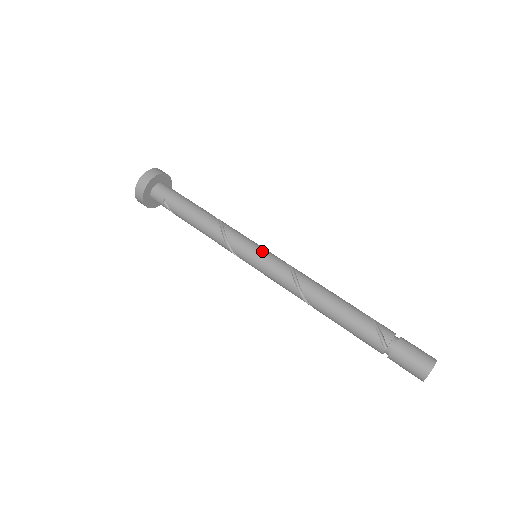
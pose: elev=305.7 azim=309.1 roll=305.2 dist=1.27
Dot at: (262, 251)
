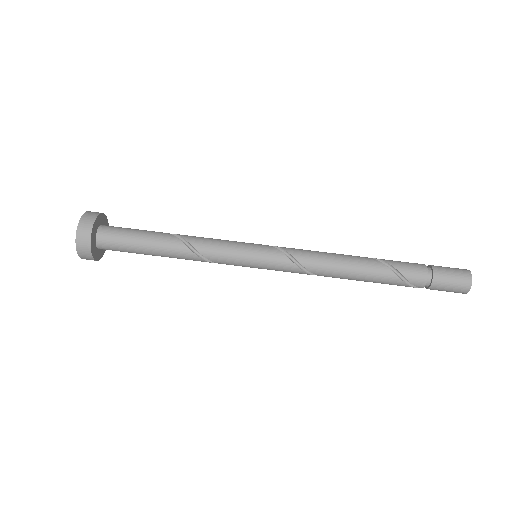
Dot at: (261, 264)
